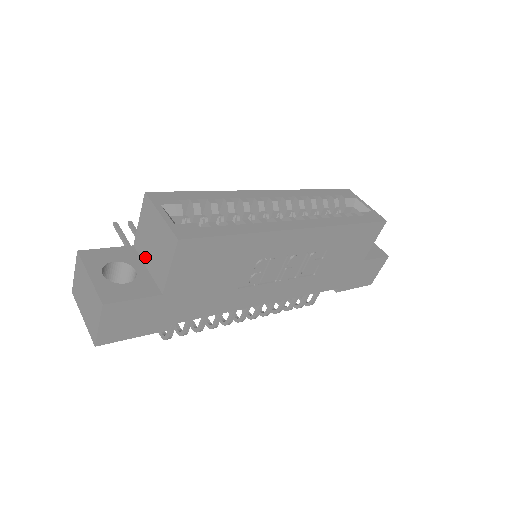
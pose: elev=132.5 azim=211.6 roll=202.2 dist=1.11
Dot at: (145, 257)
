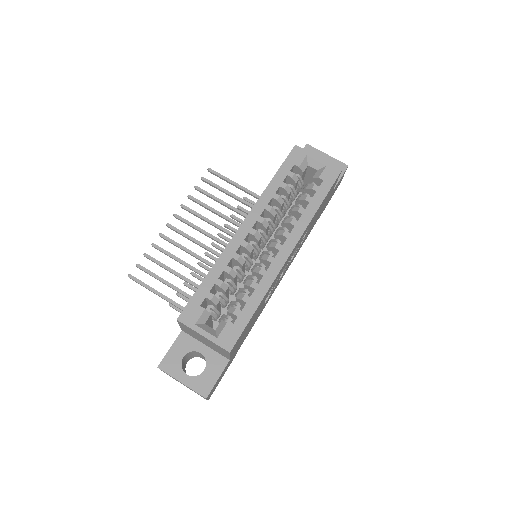
Dot at: (200, 341)
